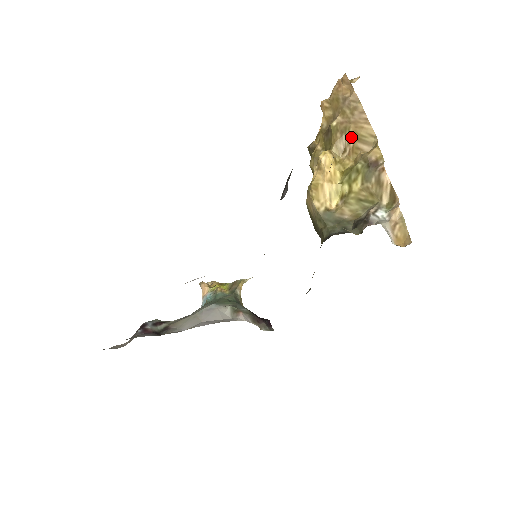
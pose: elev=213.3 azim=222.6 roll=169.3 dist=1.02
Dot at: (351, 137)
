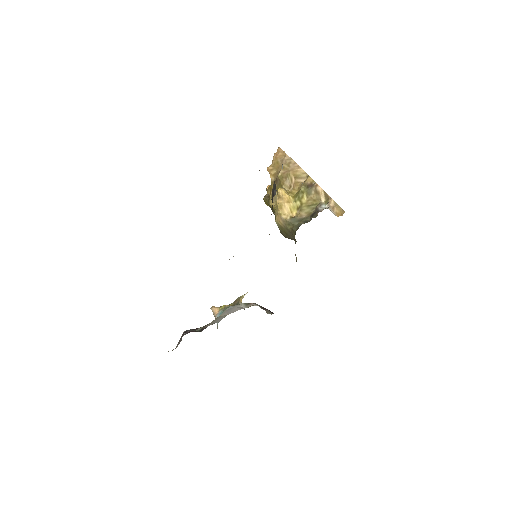
Dot at: (292, 178)
